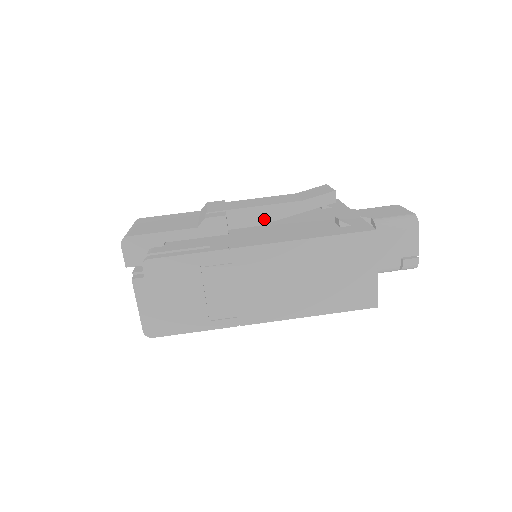
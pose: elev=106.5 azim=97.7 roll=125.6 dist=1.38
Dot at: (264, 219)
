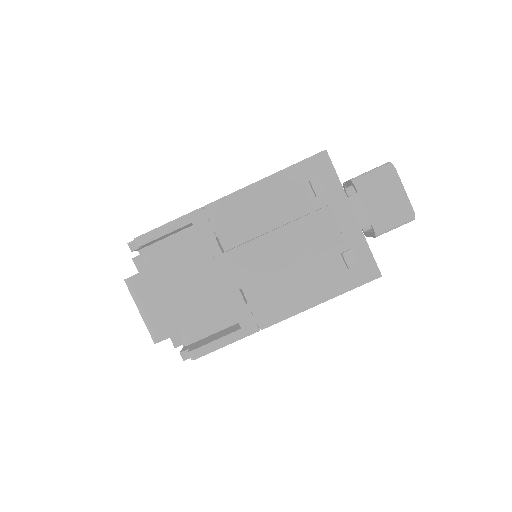
Dot at: occluded
